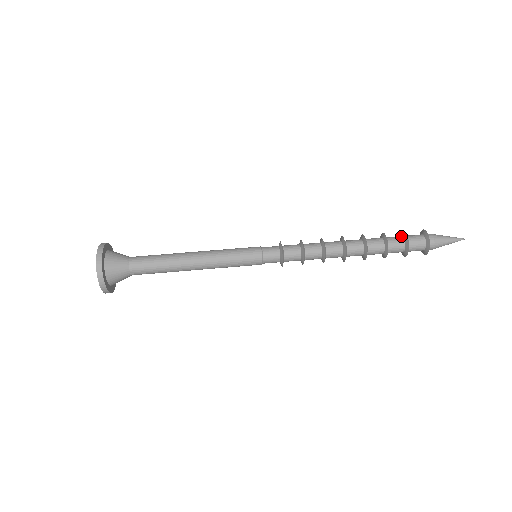
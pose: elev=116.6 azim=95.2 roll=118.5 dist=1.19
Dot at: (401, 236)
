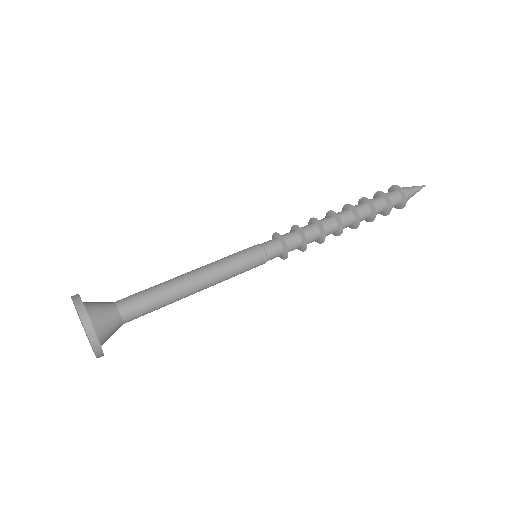
Dot at: occluded
